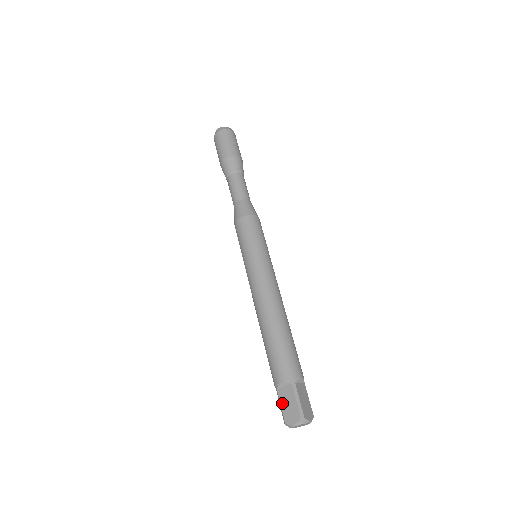
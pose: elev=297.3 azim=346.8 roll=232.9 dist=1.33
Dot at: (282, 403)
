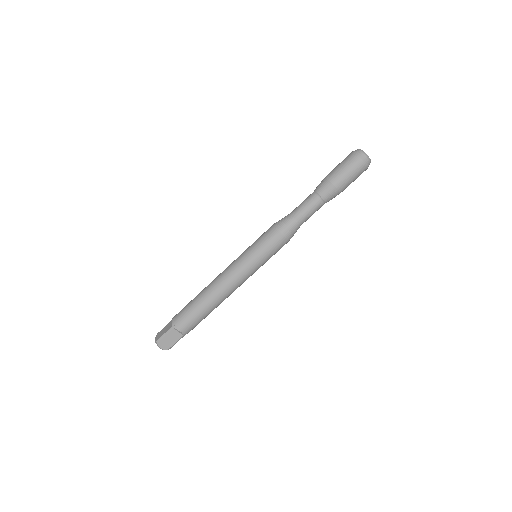
Dot at: (168, 336)
